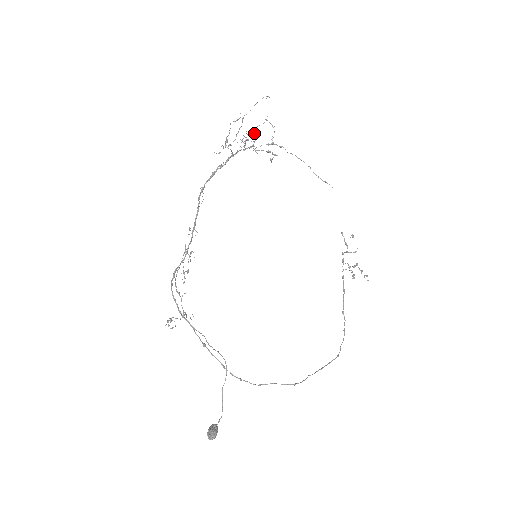
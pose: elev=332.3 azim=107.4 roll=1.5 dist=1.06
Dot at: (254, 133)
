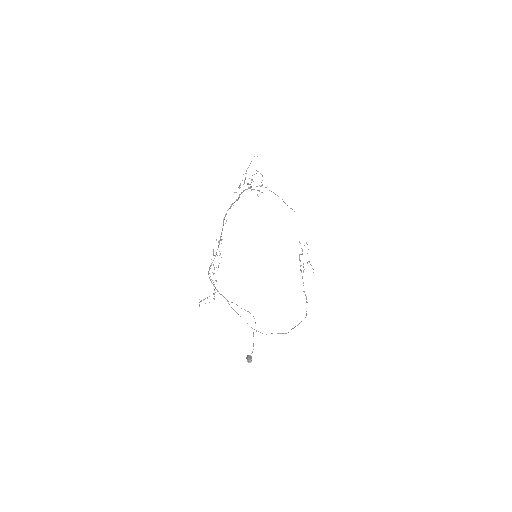
Dot at: (252, 179)
